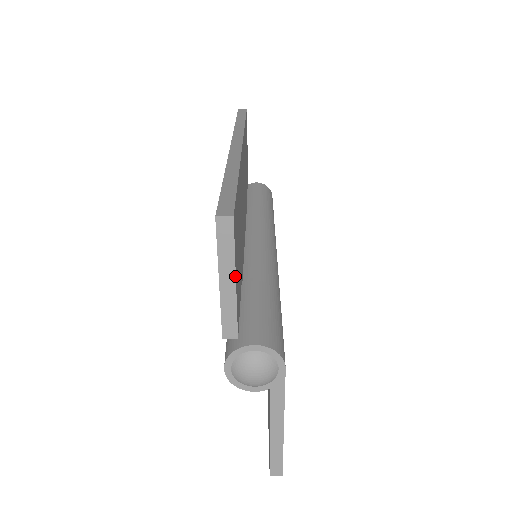
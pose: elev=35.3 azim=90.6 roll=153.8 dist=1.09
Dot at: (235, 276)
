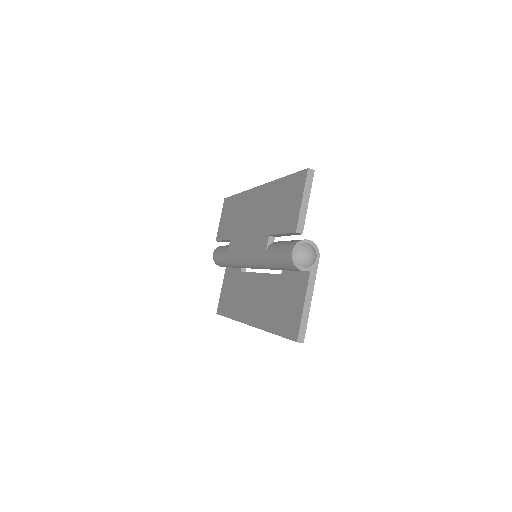
Dot at: occluded
